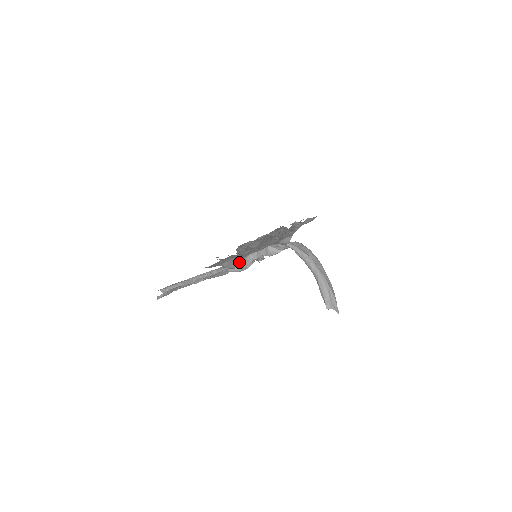
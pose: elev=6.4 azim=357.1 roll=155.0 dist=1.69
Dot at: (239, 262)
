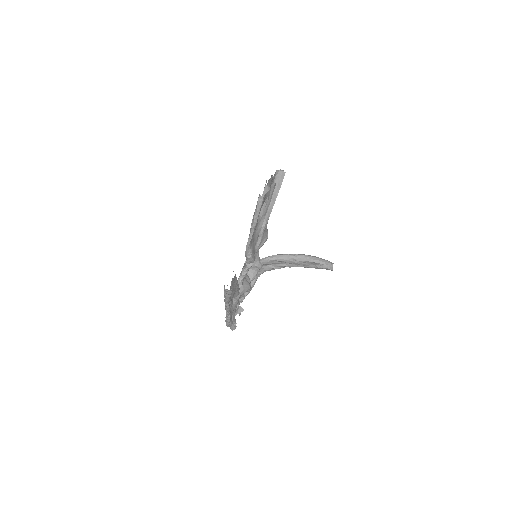
Dot at: (245, 278)
